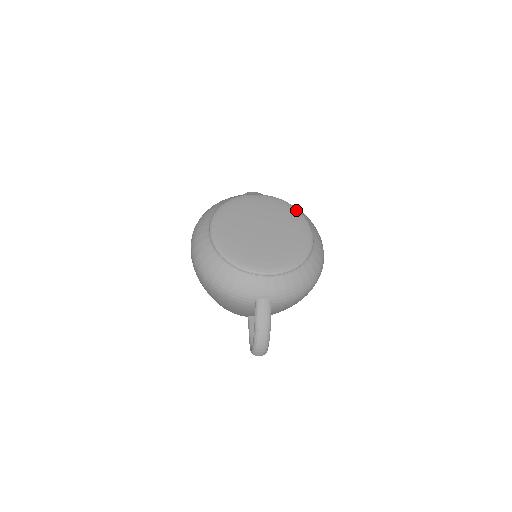
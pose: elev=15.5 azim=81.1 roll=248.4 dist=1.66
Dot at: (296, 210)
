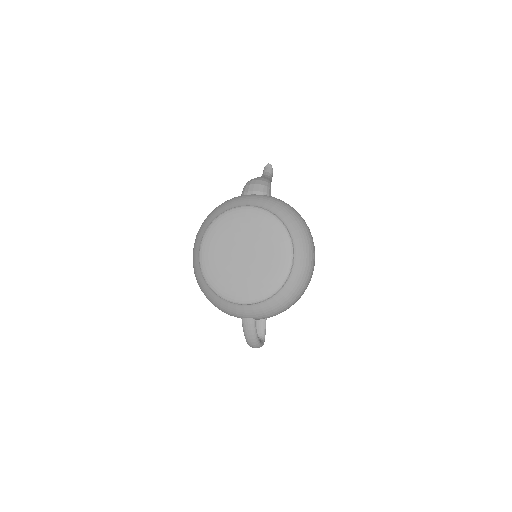
Dot at: (280, 226)
